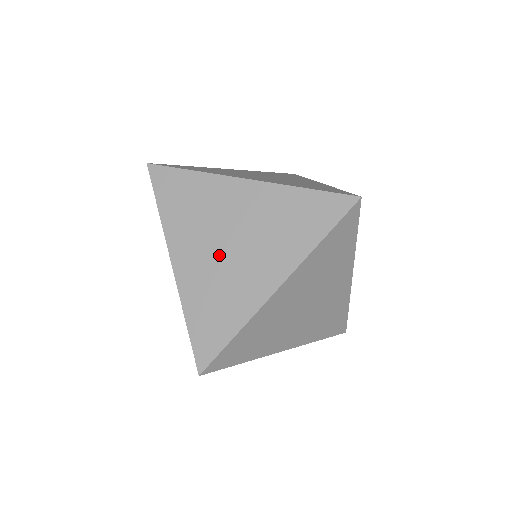
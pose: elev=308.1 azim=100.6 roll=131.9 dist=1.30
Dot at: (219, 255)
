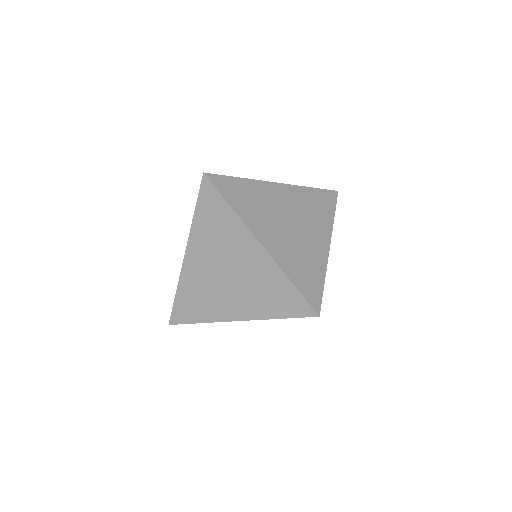
Dot at: (215, 274)
